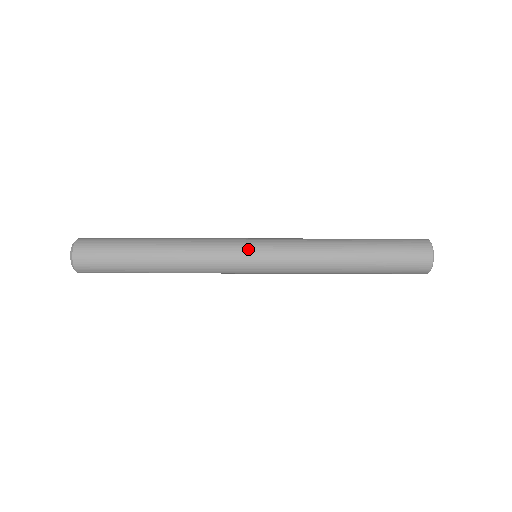
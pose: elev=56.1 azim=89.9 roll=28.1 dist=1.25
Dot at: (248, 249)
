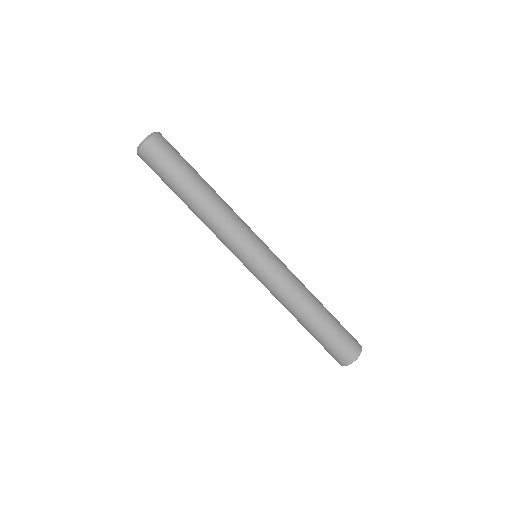
Dot at: (257, 249)
